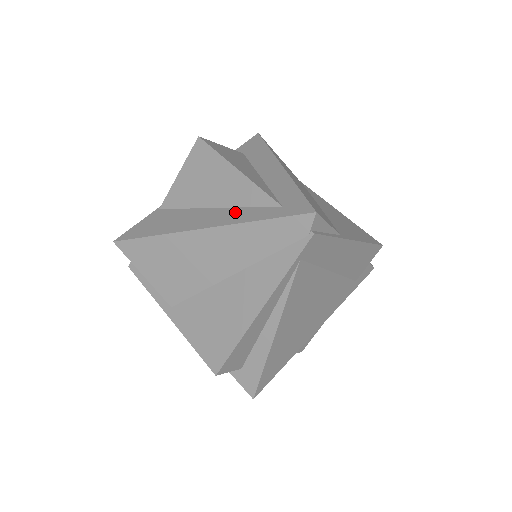
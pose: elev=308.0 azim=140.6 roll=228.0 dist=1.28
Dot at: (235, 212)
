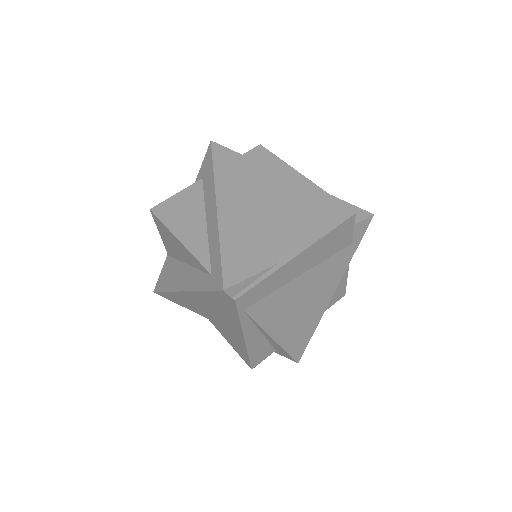
Dot at: (194, 275)
